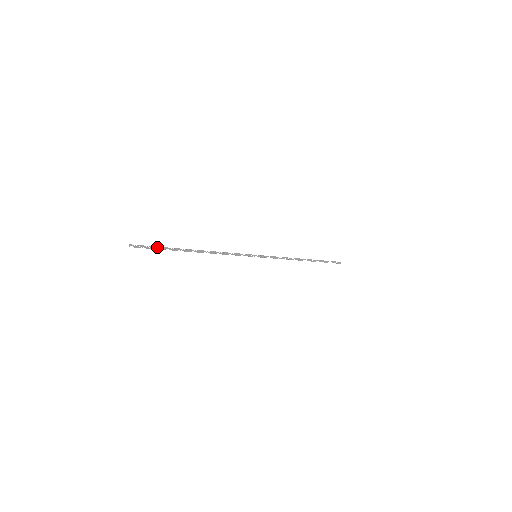
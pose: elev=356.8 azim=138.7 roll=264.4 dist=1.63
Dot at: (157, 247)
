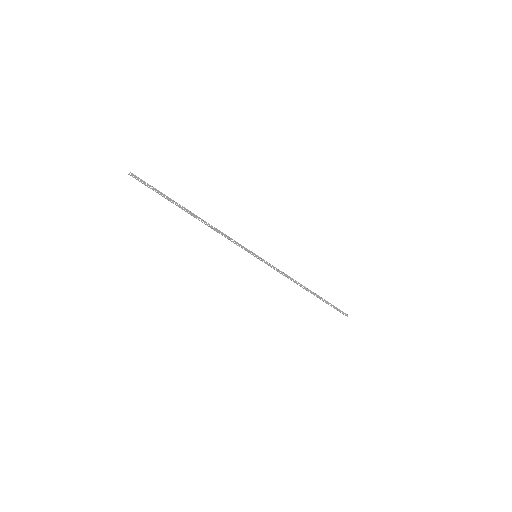
Dot at: (157, 190)
